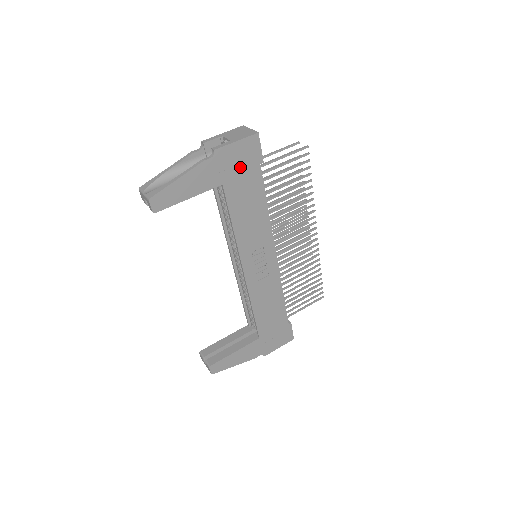
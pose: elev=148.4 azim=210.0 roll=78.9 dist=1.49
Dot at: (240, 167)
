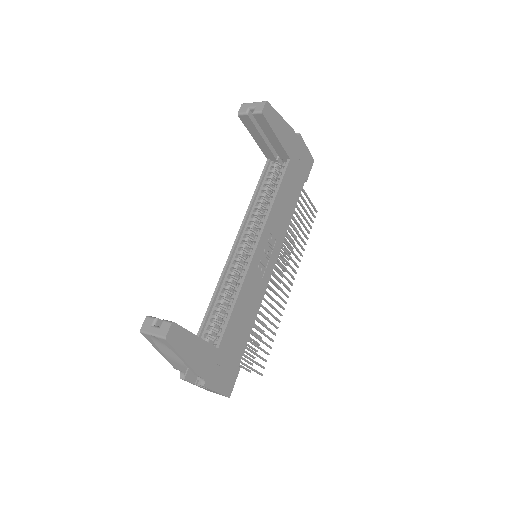
Dot at: (300, 164)
